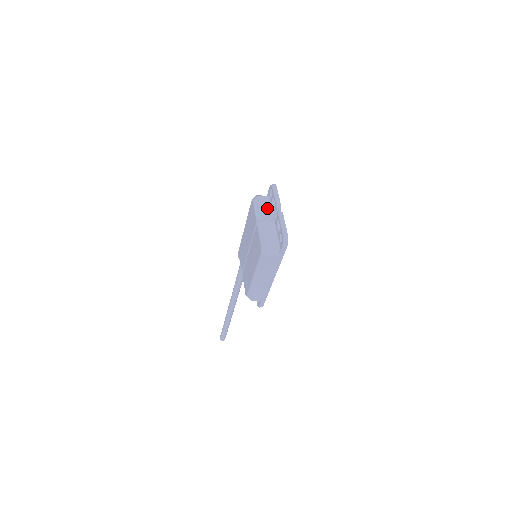
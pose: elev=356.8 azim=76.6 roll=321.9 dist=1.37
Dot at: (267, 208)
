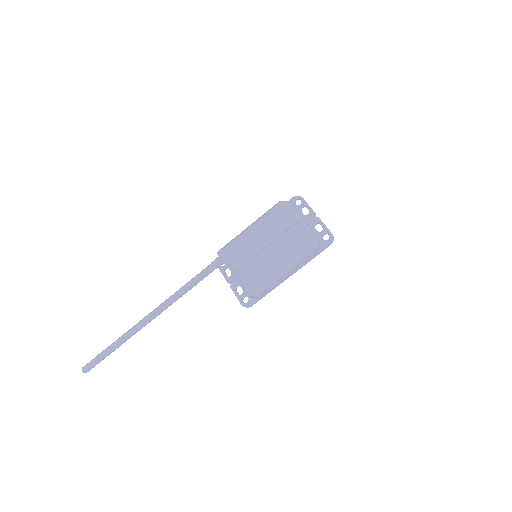
Dot at: (298, 212)
